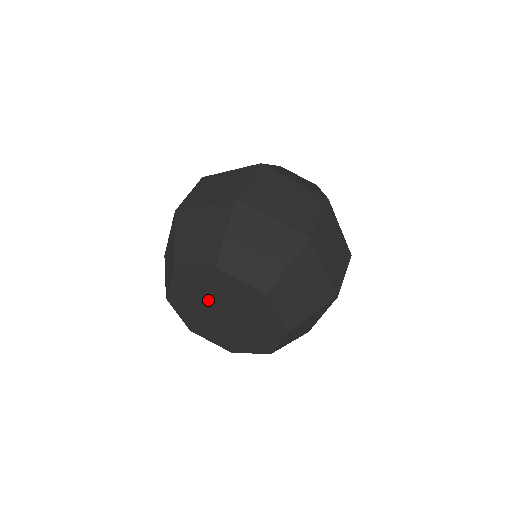
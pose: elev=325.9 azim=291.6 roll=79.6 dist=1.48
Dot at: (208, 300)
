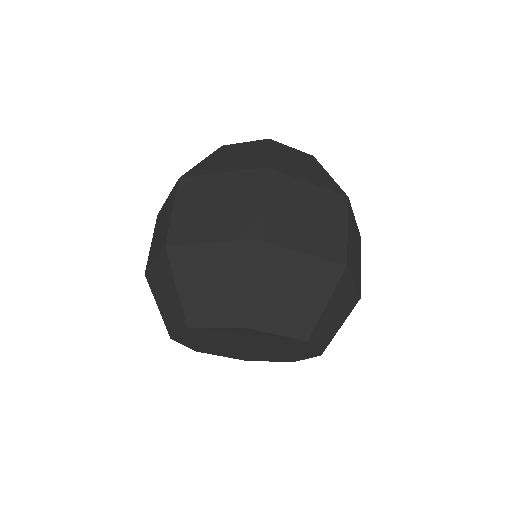
Dot at: (228, 341)
